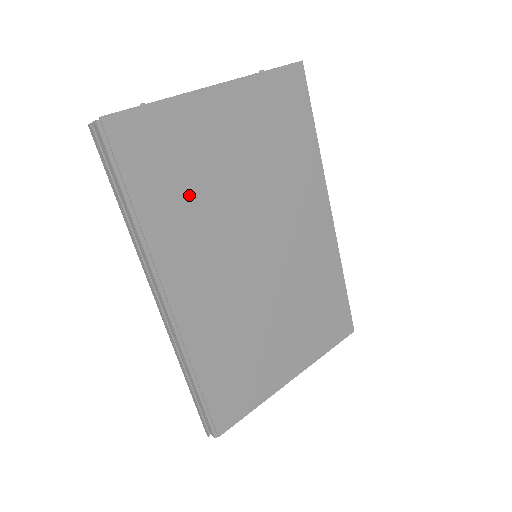
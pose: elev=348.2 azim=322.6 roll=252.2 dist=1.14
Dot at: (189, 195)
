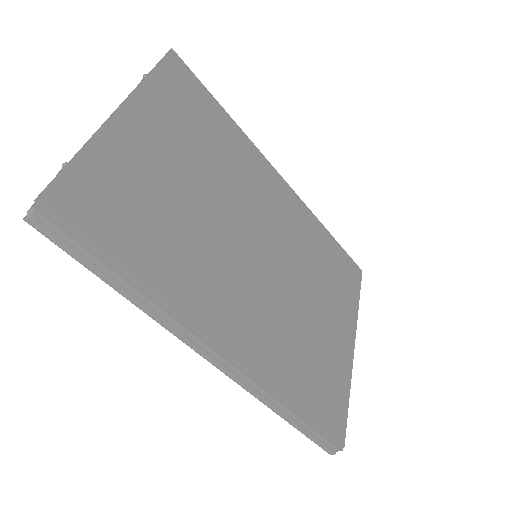
Dot at: (170, 232)
